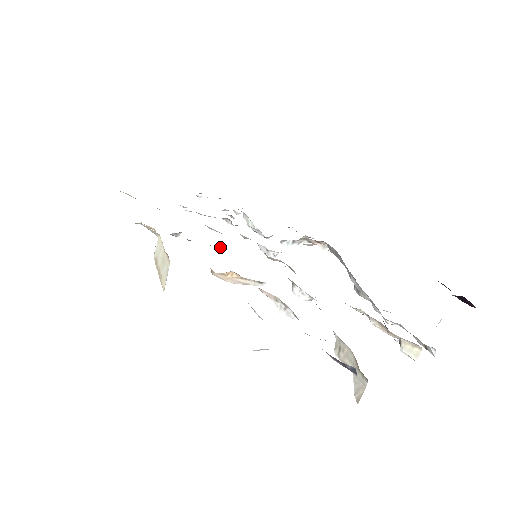
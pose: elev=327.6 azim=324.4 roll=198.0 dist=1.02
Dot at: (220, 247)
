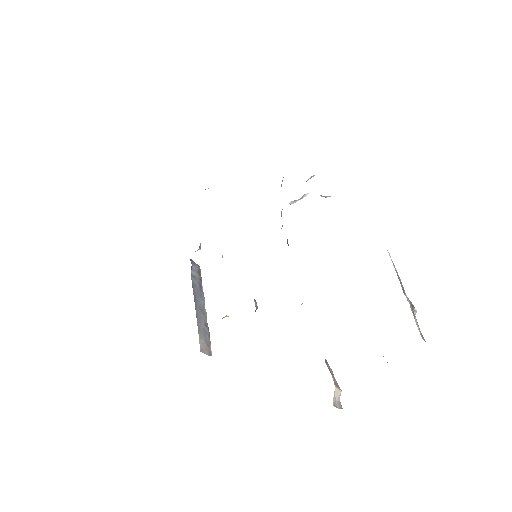
Dot at: occluded
